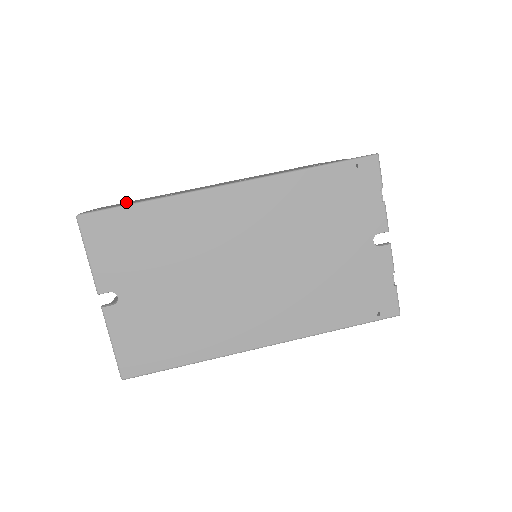
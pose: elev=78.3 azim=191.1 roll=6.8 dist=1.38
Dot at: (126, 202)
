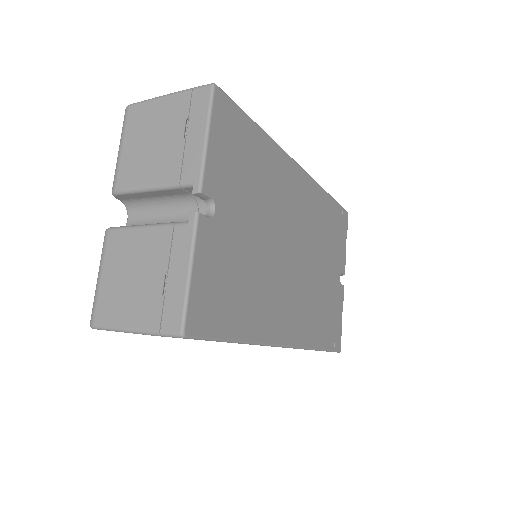
Dot at: occluded
